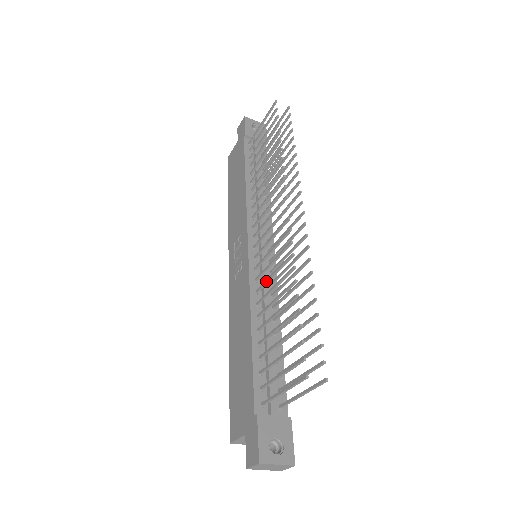
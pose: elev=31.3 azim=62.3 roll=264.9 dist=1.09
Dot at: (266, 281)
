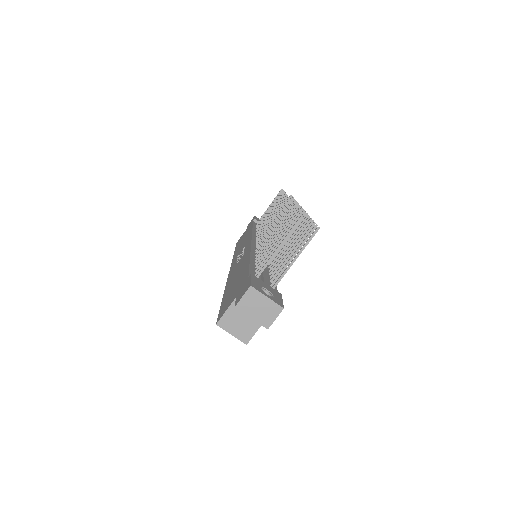
Dot at: (266, 237)
